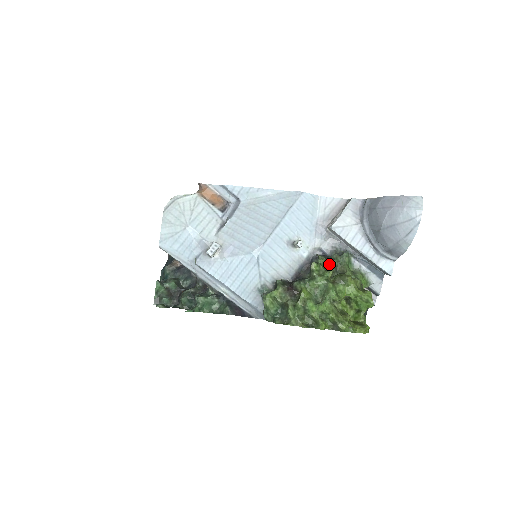
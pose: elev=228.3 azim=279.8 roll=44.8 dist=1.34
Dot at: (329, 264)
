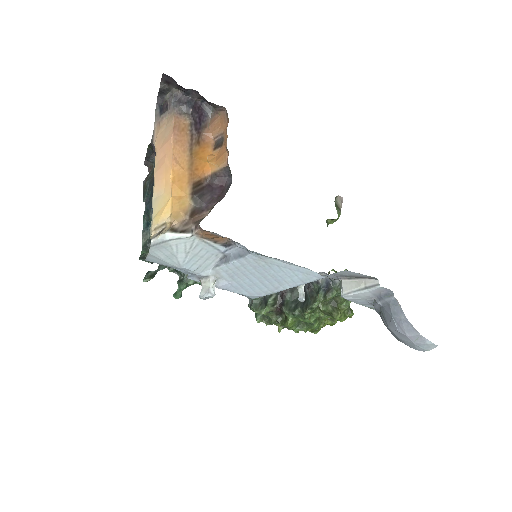
Dot at: (325, 301)
